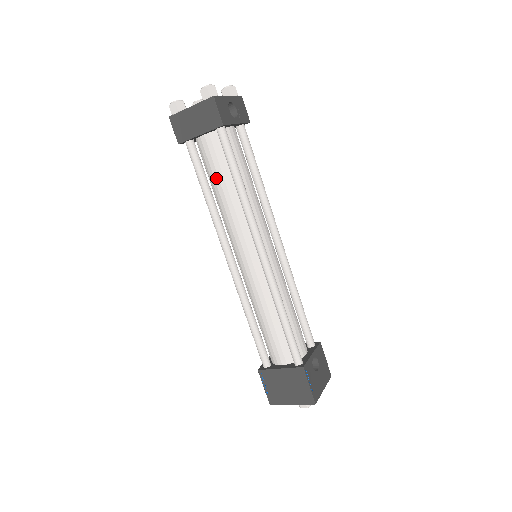
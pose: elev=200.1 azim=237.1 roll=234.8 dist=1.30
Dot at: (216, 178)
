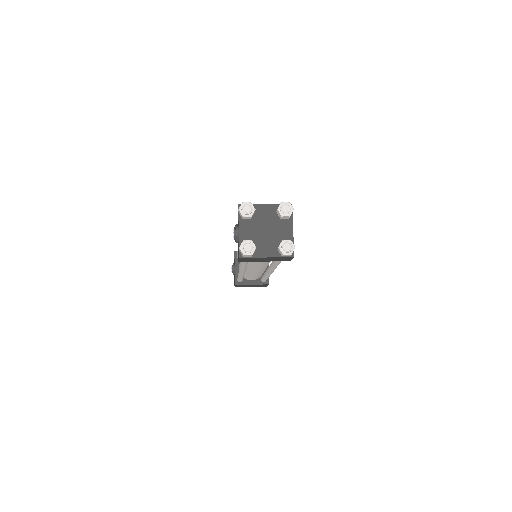
Dot at: occluded
